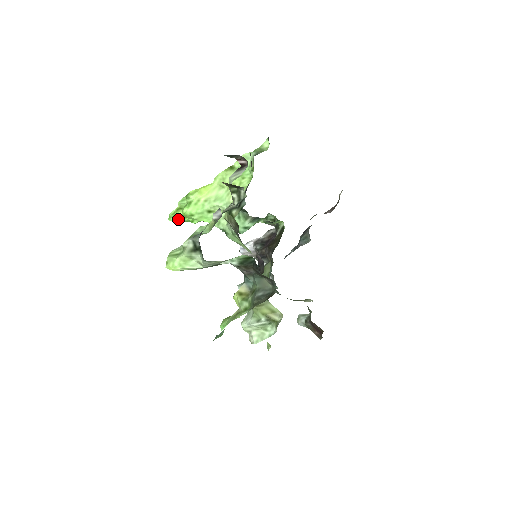
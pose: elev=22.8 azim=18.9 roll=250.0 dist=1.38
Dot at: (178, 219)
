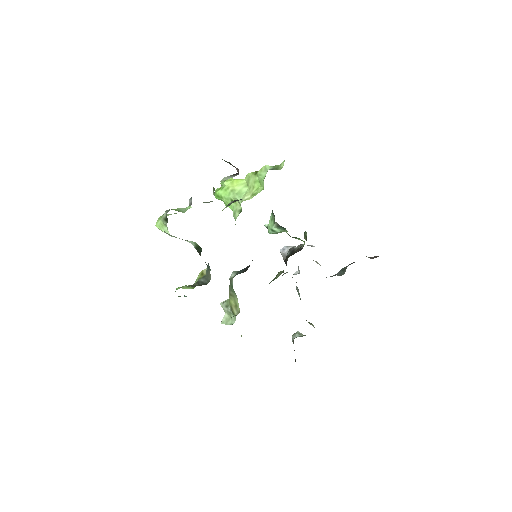
Dot at: (217, 196)
